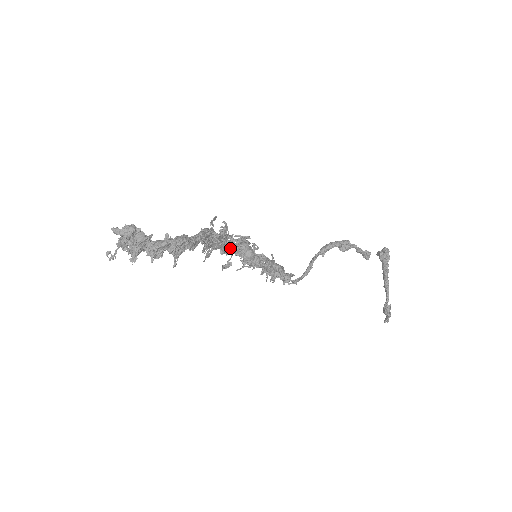
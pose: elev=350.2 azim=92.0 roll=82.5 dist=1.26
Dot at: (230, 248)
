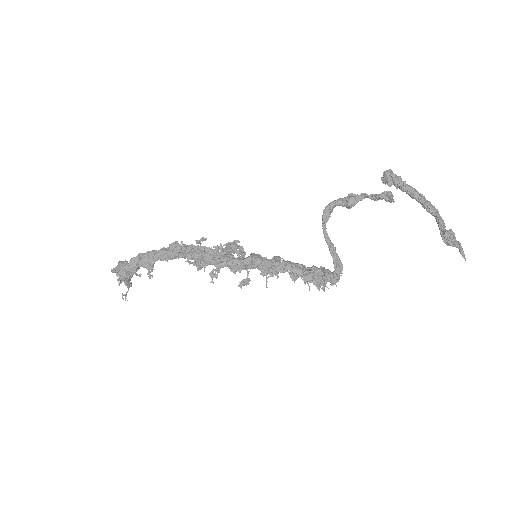
Dot at: (235, 262)
